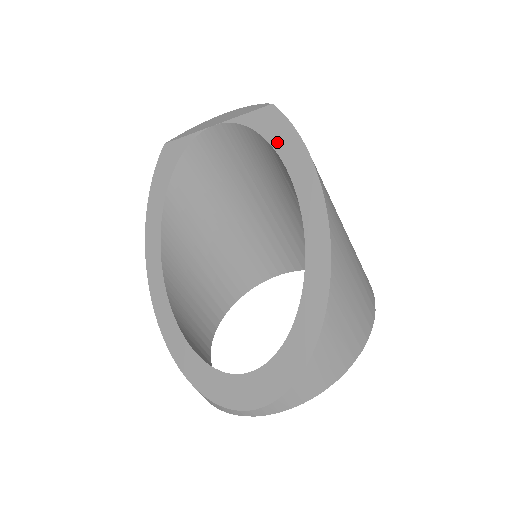
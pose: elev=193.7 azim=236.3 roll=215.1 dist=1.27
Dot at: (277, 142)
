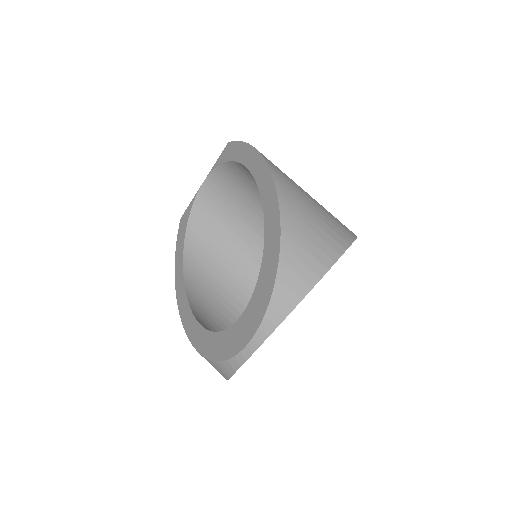
Dot at: (234, 156)
